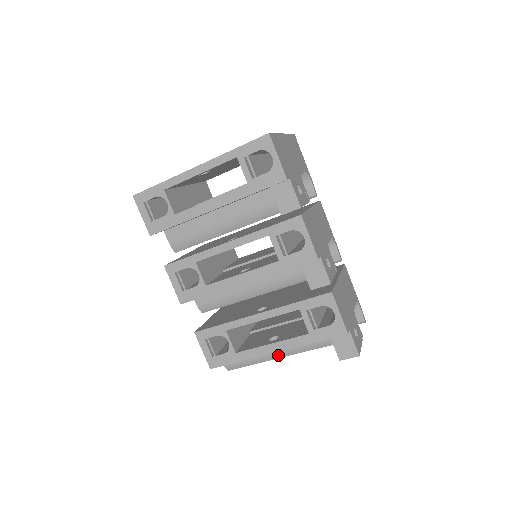
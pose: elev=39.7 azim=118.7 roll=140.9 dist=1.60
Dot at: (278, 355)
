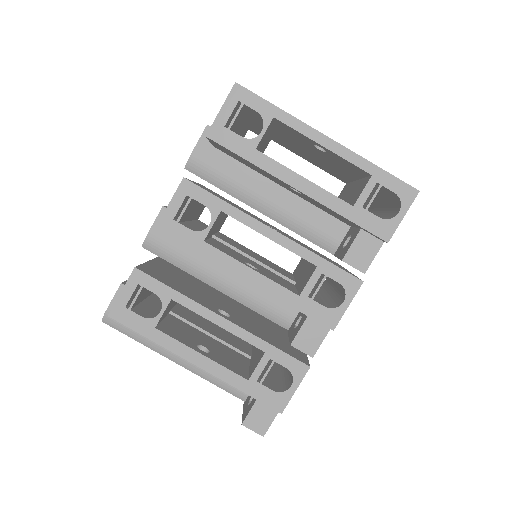
Dot at: (171, 356)
